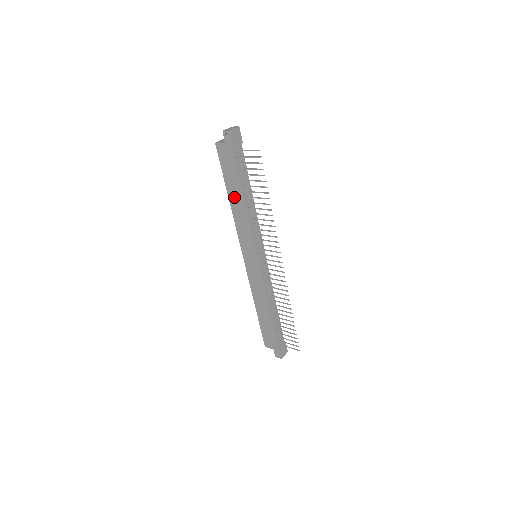
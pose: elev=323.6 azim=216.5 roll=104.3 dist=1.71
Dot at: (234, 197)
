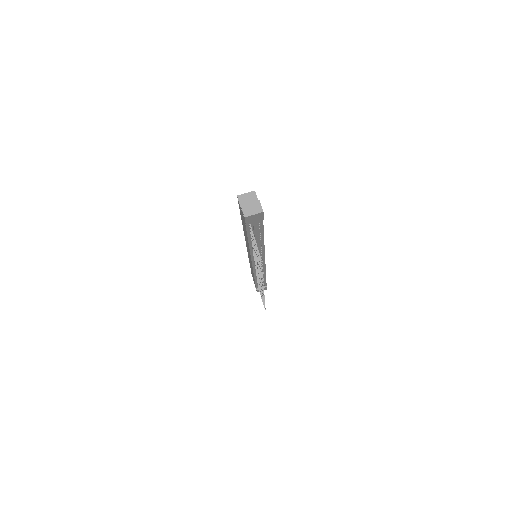
Dot at: (244, 230)
